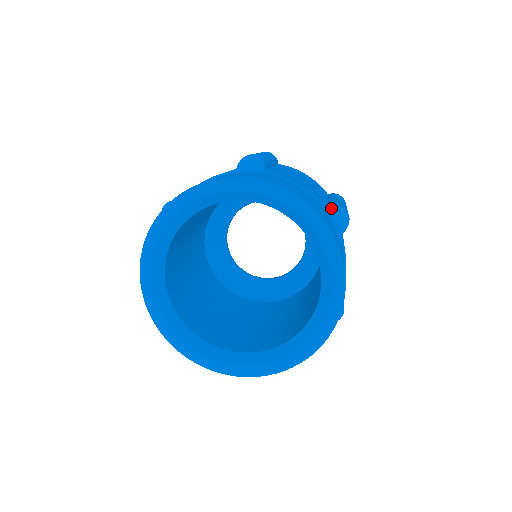
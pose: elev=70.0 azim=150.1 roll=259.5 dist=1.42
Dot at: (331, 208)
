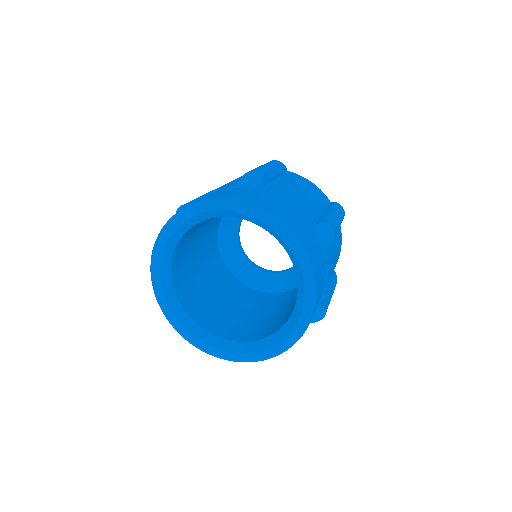
Dot at: (317, 225)
